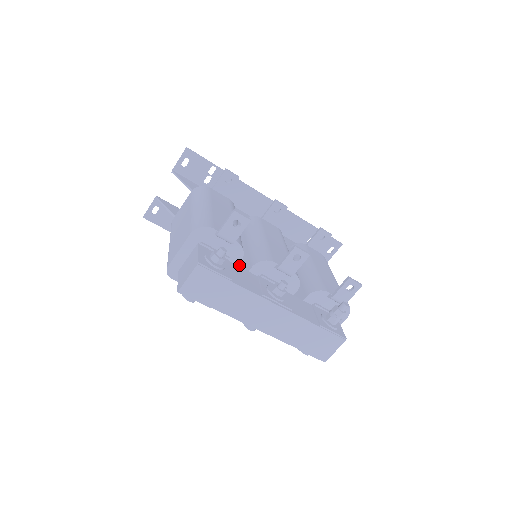
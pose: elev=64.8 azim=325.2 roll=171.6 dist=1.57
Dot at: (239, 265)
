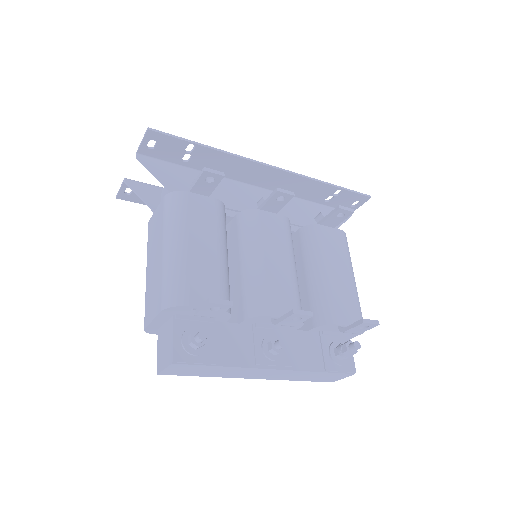
Dot at: (232, 297)
